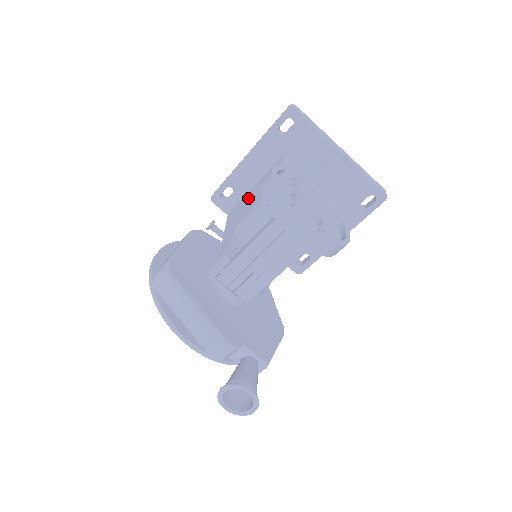
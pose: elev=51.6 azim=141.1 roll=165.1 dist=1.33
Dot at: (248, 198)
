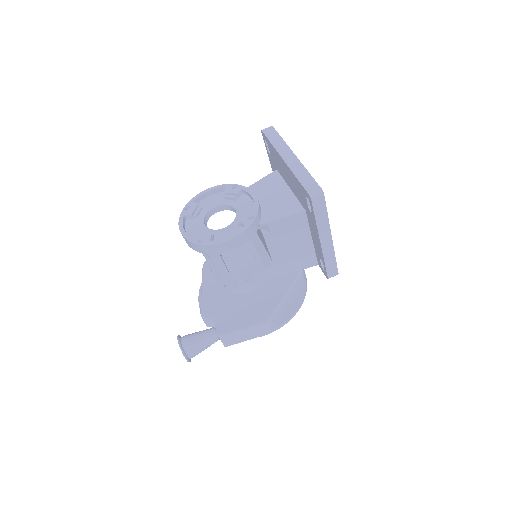
Dot at: occluded
